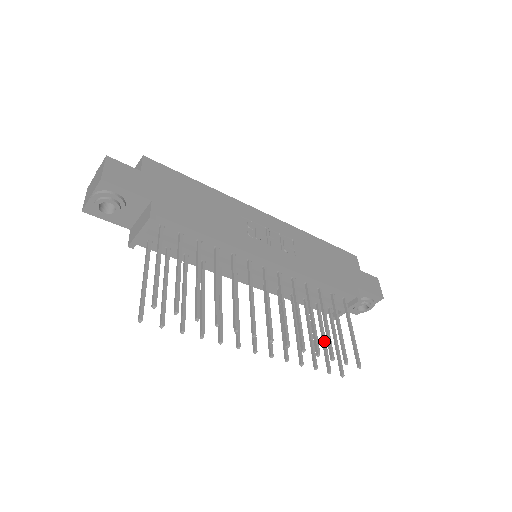
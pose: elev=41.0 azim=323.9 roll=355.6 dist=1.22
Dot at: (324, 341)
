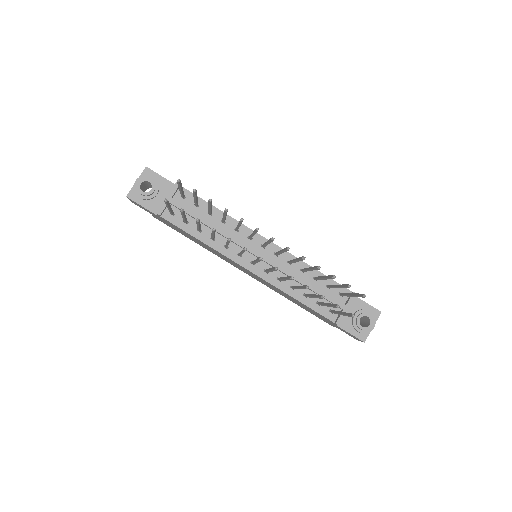
Dot at: (328, 303)
